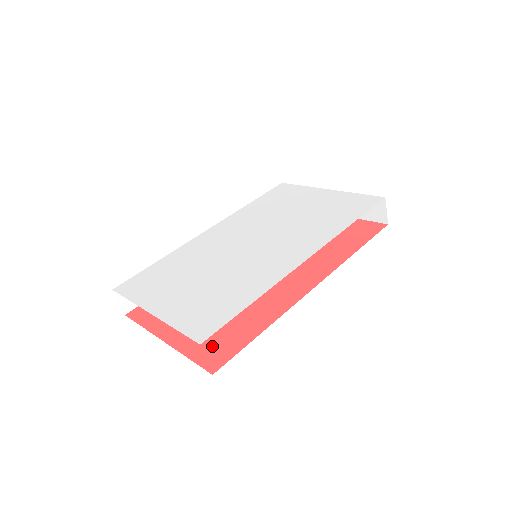
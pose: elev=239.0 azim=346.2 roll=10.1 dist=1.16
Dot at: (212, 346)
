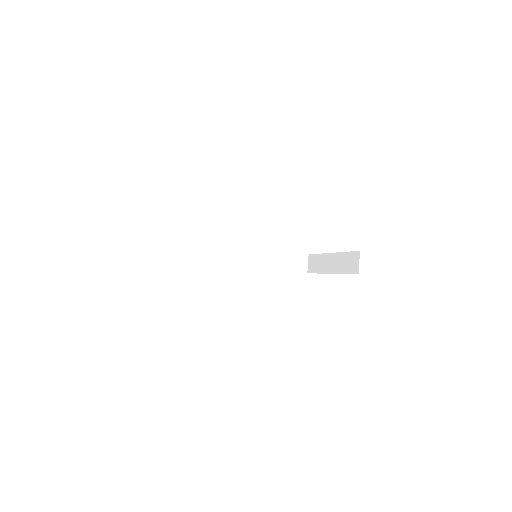
Dot at: occluded
